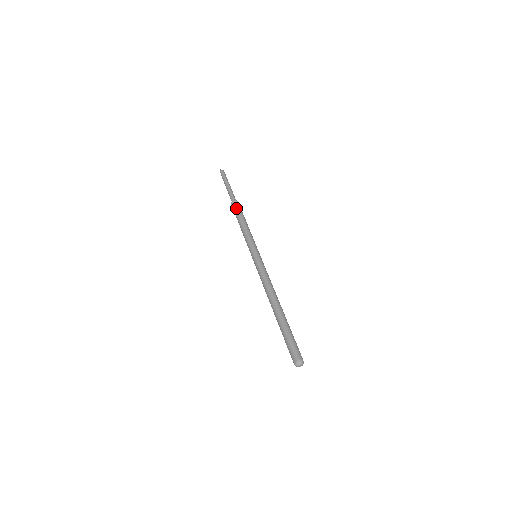
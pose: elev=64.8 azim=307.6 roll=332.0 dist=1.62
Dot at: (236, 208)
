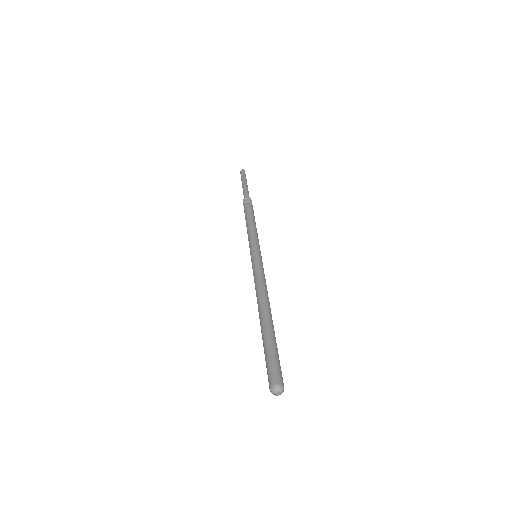
Dot at: (250, 205)
